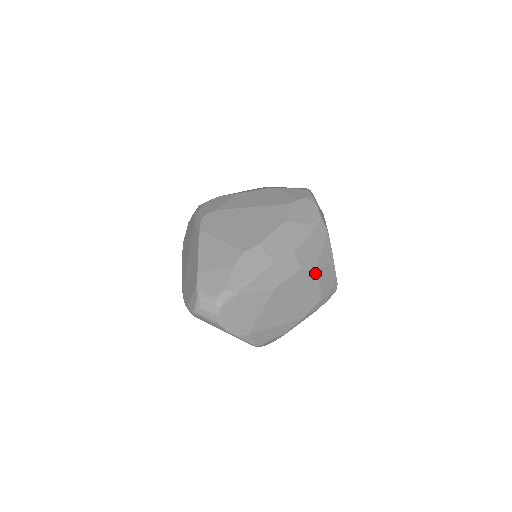
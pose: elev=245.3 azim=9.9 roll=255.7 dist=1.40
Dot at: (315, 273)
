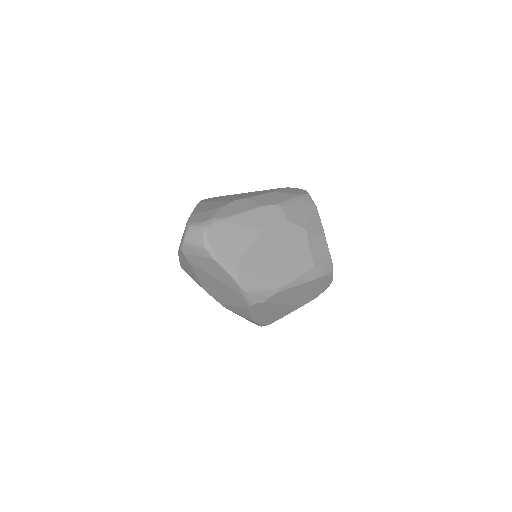
Dot at: (304, 233)
